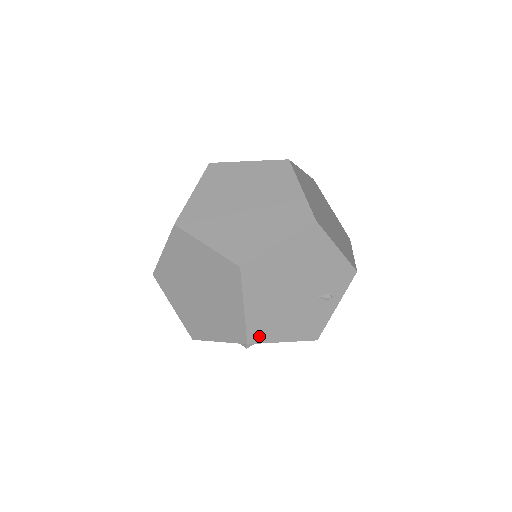
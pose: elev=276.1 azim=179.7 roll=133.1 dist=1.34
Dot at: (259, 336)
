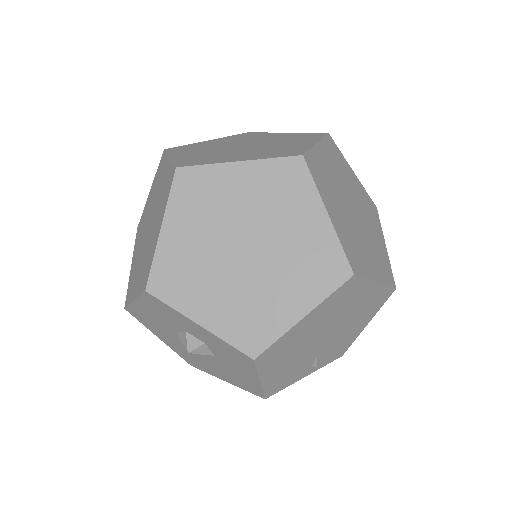
Dot at: (266, 359)
